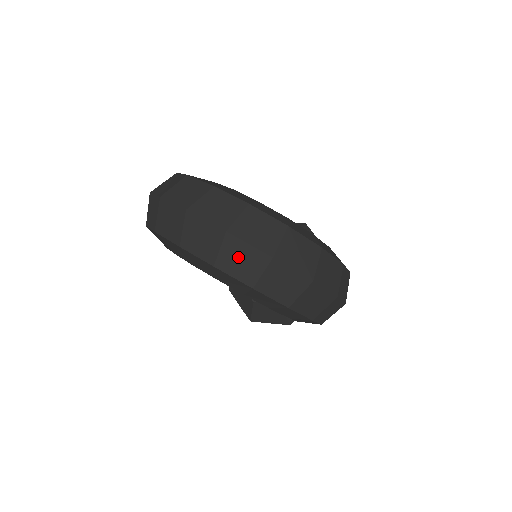
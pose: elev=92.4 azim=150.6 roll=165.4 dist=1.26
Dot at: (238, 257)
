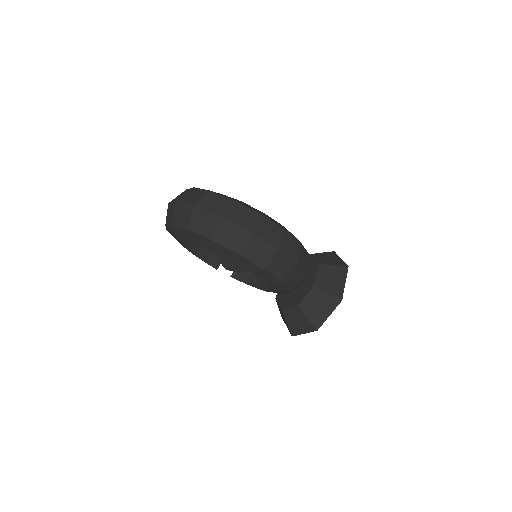
Dot at: (181, 213)
